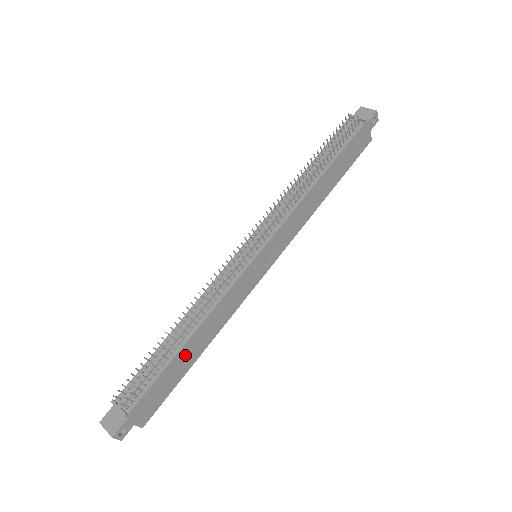
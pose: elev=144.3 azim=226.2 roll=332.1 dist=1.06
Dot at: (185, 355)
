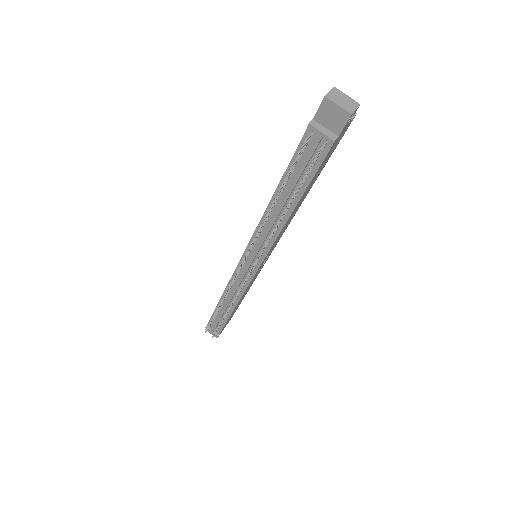
Dot at: (235, 309)
